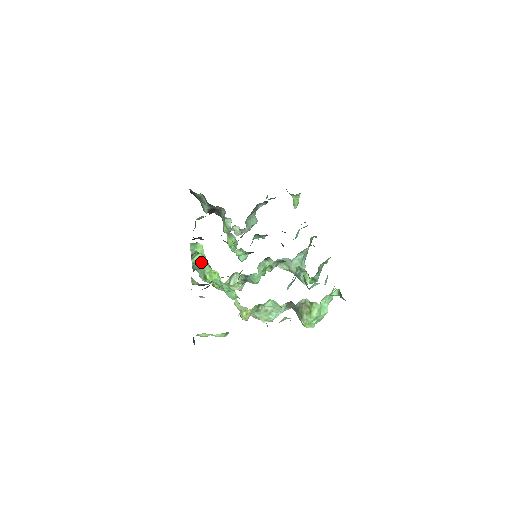
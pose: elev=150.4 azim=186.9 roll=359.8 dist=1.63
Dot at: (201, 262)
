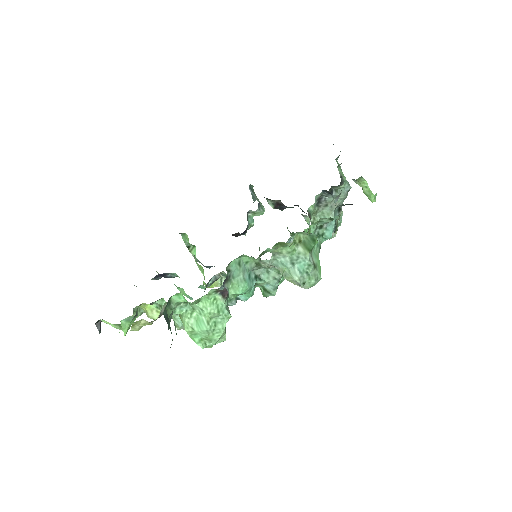
Dot at: occluded
